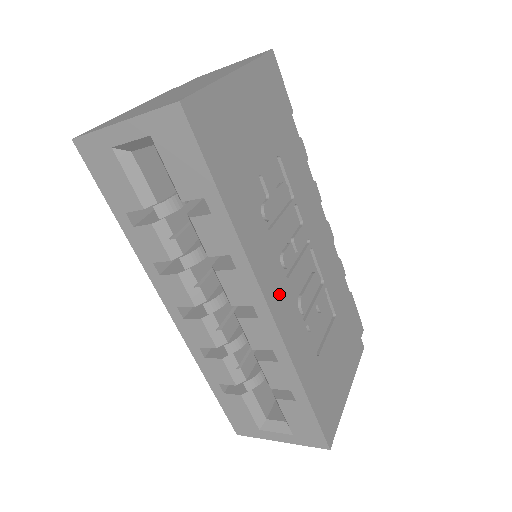
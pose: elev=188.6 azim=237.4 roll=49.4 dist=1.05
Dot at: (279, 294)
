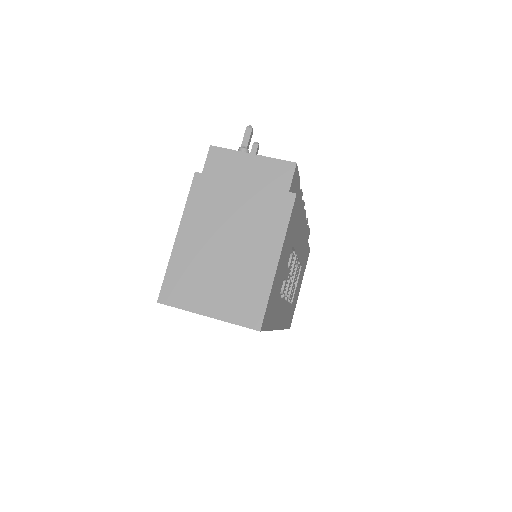
Dot at: (283, 315)
